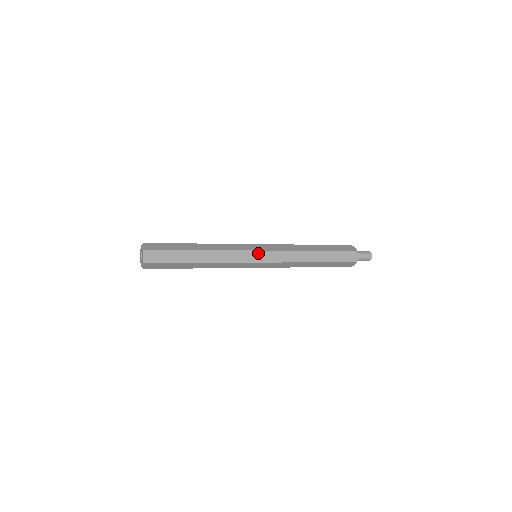
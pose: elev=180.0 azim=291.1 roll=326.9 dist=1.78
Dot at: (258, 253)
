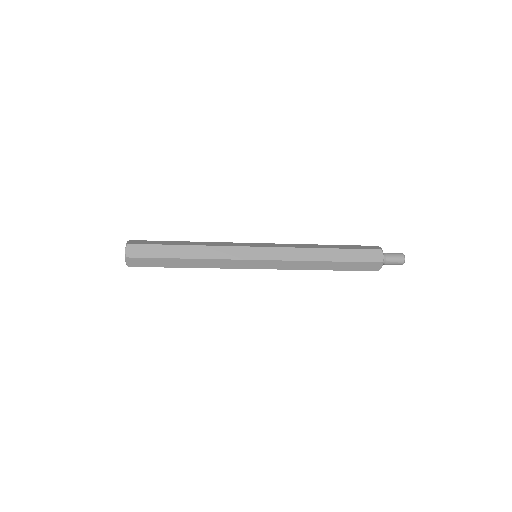
Dot at: (255, 262)
